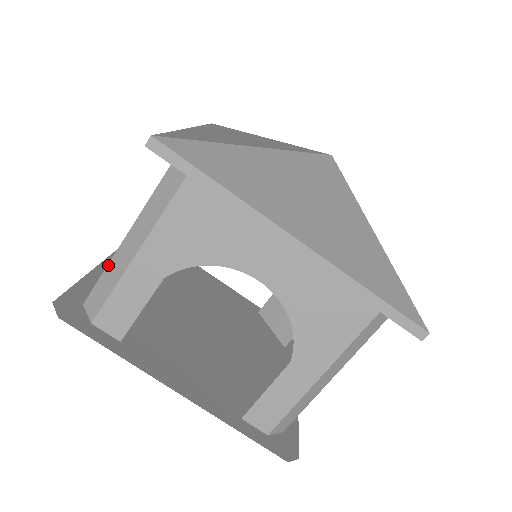
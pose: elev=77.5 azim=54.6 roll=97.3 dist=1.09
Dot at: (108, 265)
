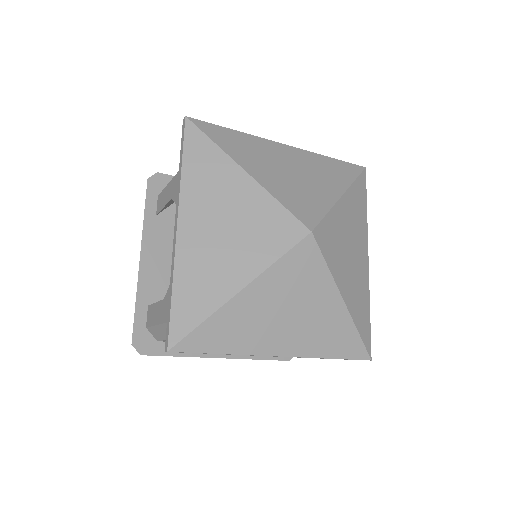
Dot at: occluded
